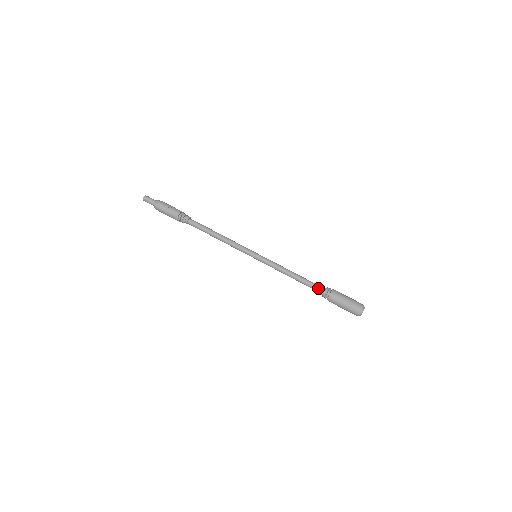
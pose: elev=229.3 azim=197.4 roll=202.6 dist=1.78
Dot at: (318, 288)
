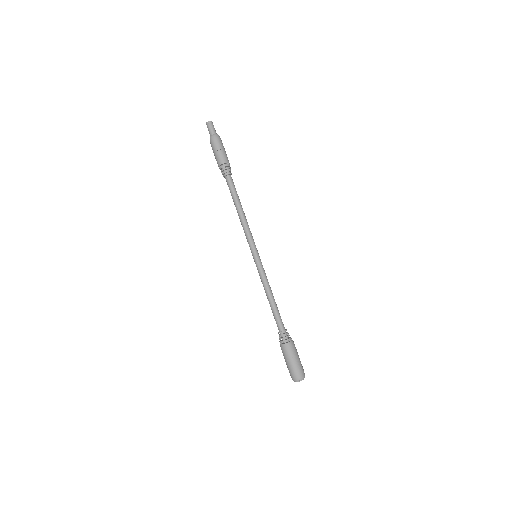
Dot at: (279, 330)
